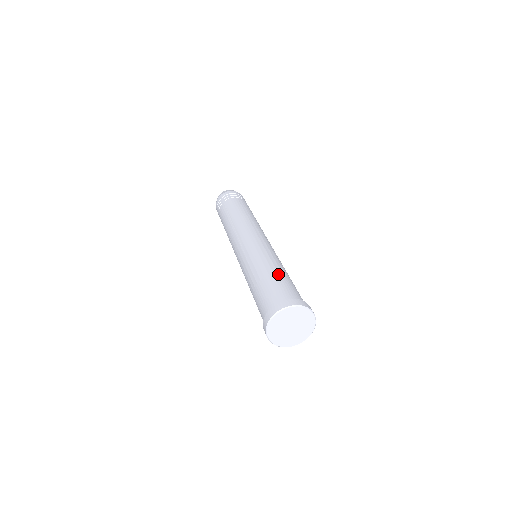
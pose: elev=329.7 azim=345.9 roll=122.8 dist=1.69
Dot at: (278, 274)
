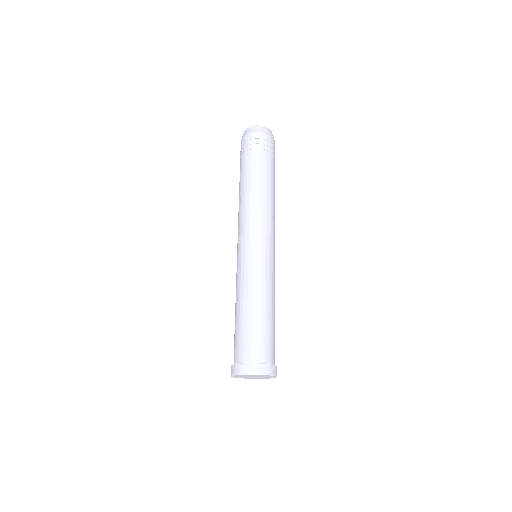
Dot at: (242, 318)
